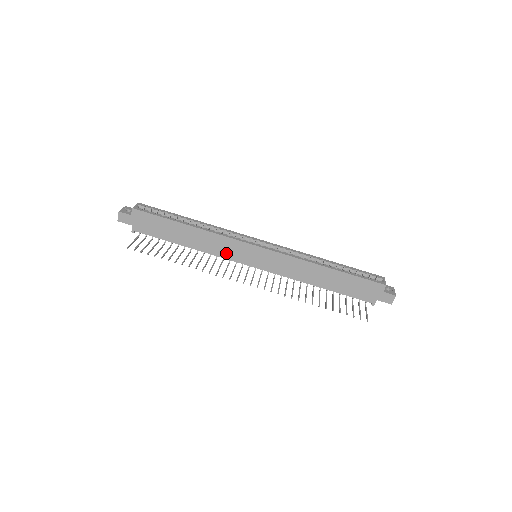
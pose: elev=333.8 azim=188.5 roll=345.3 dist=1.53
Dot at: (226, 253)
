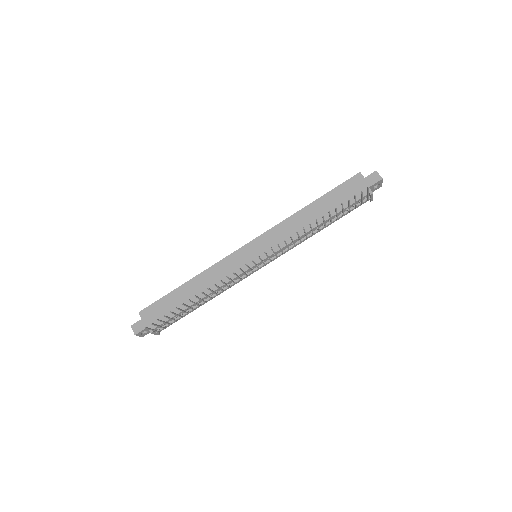
Dot at: (231, 273)
